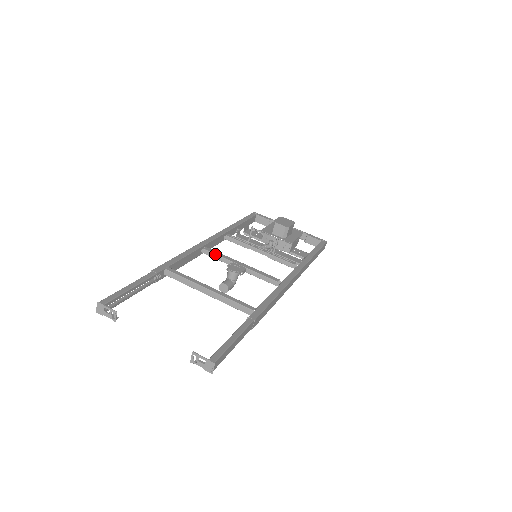
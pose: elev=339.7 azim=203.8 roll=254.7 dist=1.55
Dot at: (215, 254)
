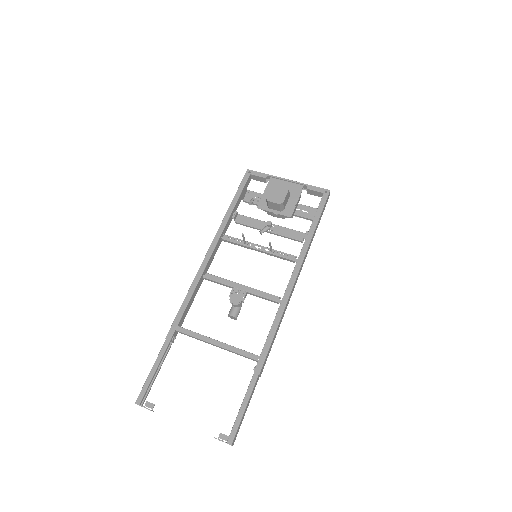
Dot at: (215, 282)
